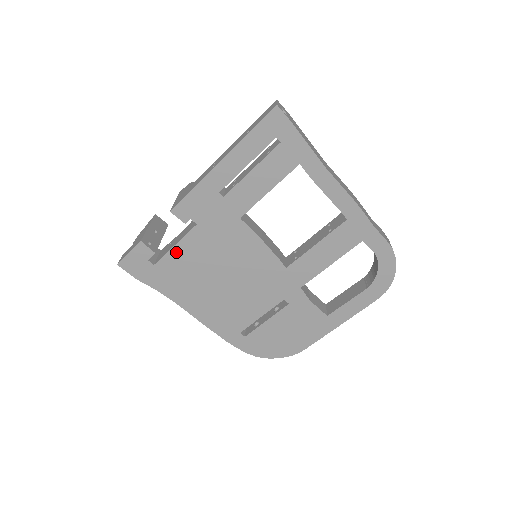
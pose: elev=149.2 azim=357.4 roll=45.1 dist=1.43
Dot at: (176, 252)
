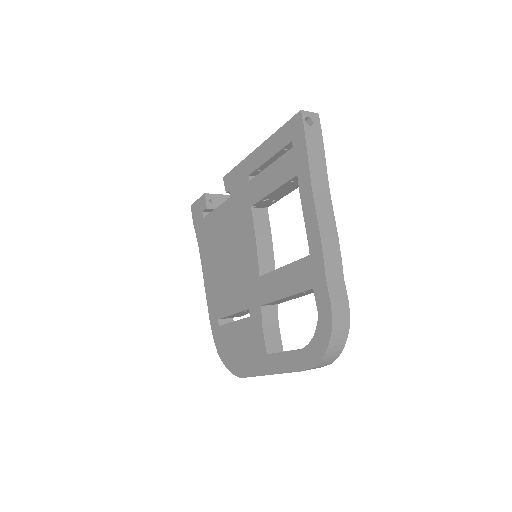
Dot at: (215, 215)
